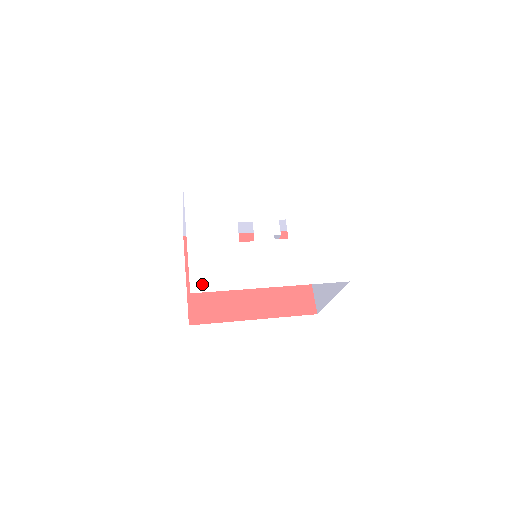
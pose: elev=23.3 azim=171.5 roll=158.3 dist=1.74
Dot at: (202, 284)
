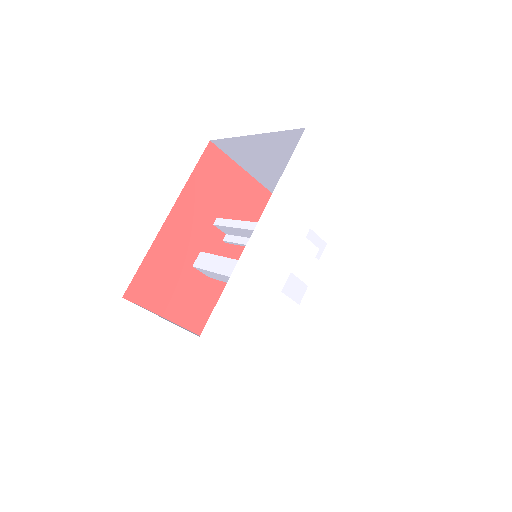
Dot at: (310, 374)
